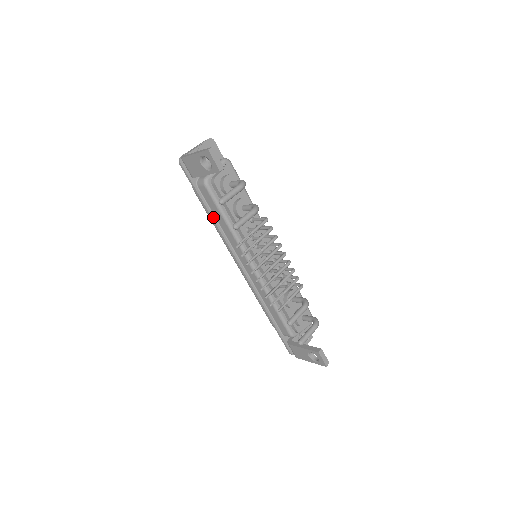
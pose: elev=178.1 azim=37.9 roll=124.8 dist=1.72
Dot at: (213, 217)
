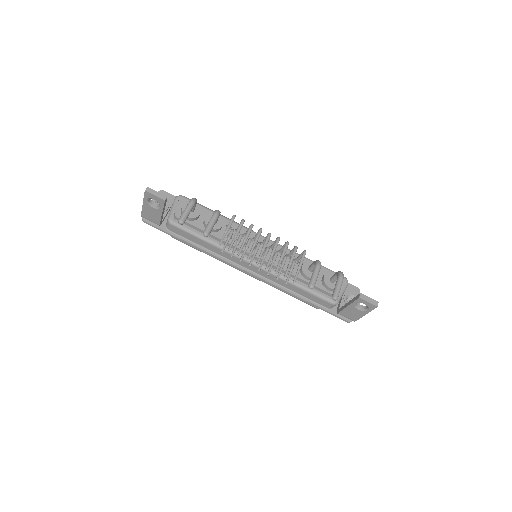
Dot at: (197, 246)
